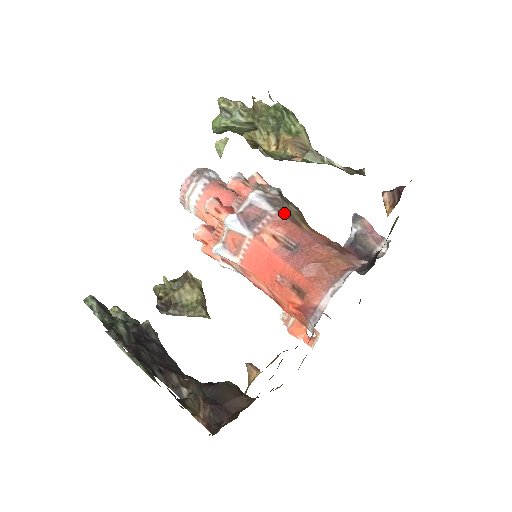
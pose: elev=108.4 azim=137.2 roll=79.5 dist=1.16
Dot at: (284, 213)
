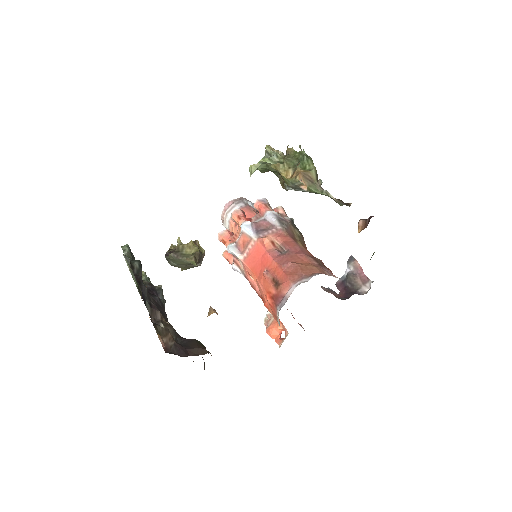
Dot at: (287, 230)
